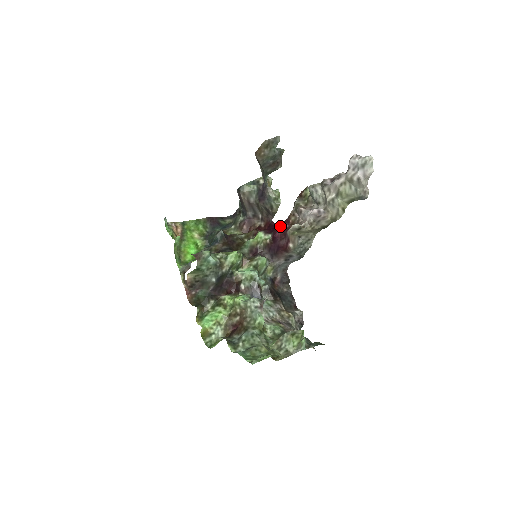
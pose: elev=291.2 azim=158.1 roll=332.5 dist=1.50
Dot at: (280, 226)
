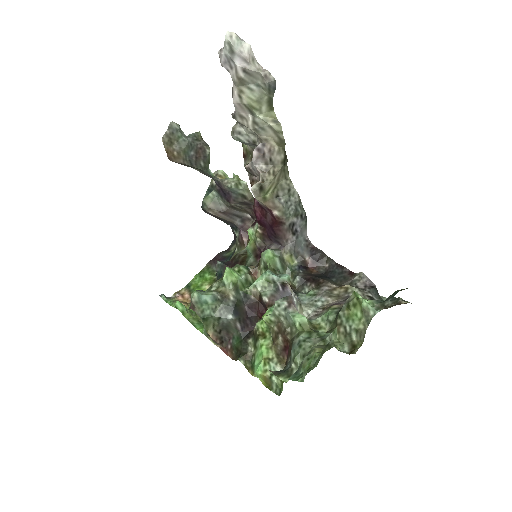
Dot at: (254, 205)
